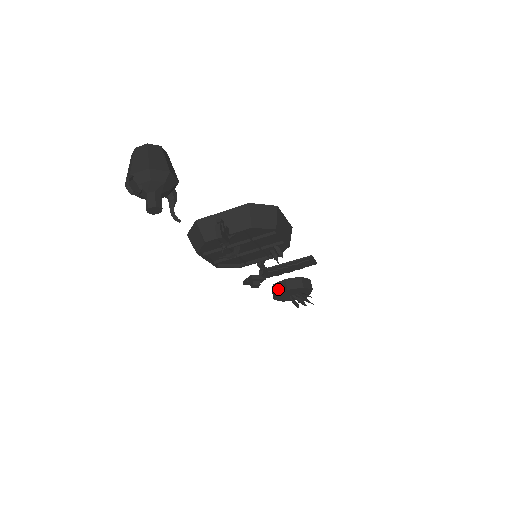
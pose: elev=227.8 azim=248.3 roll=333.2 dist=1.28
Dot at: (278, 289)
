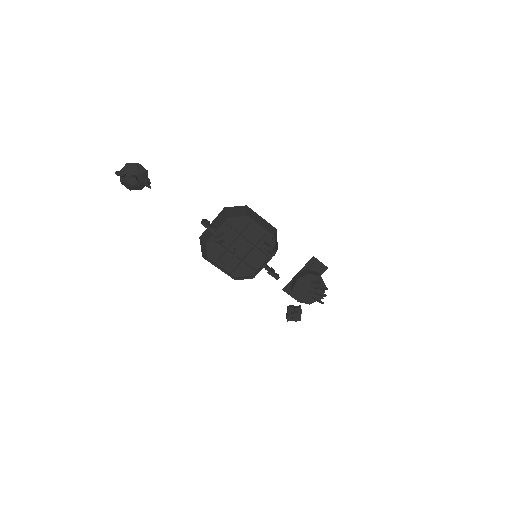
Dot at: (292, 286)
